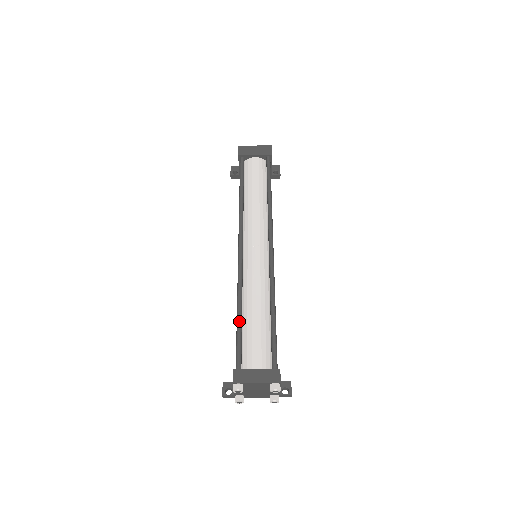
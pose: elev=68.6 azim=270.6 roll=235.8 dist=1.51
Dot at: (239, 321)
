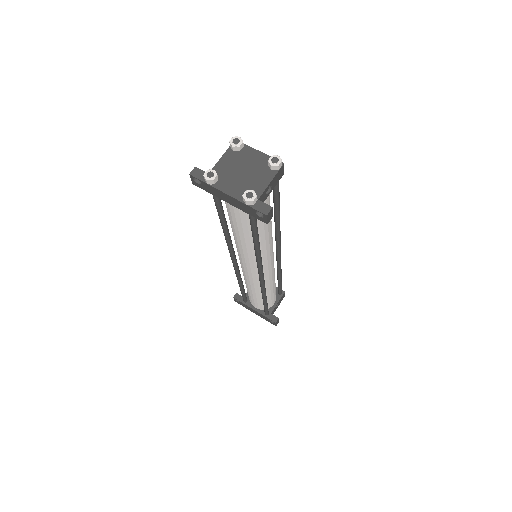
Dot at: occluded
